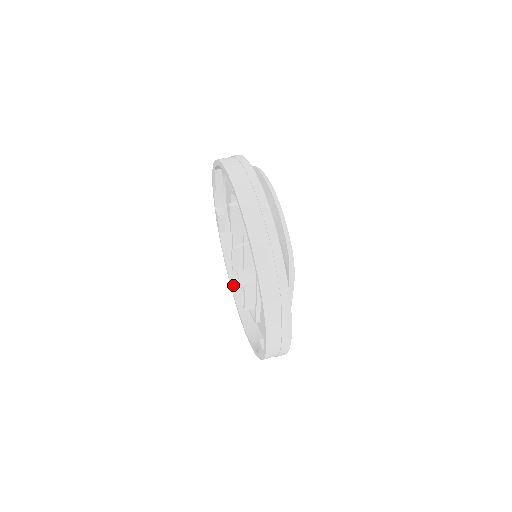
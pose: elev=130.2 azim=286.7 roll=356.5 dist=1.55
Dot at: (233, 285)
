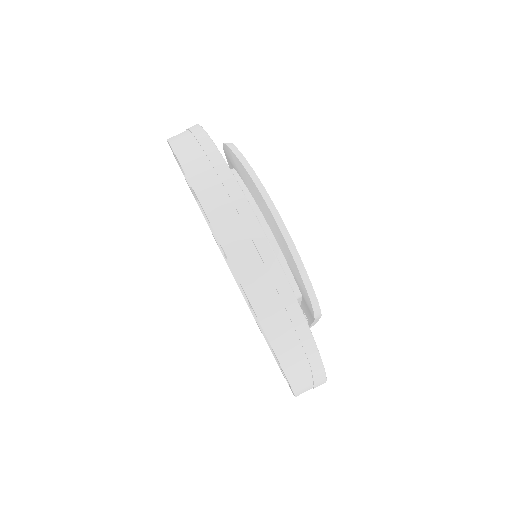
Dot at: (228, 260)
